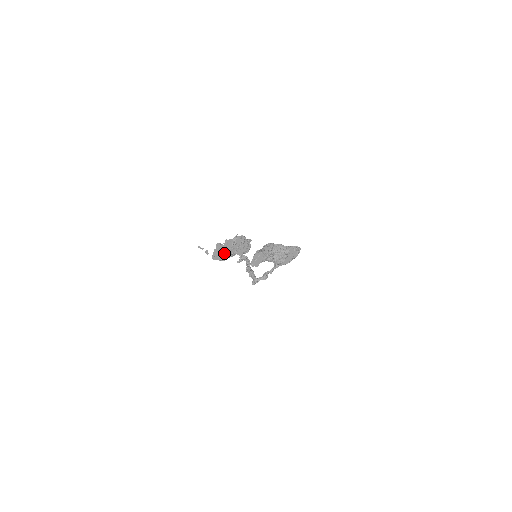
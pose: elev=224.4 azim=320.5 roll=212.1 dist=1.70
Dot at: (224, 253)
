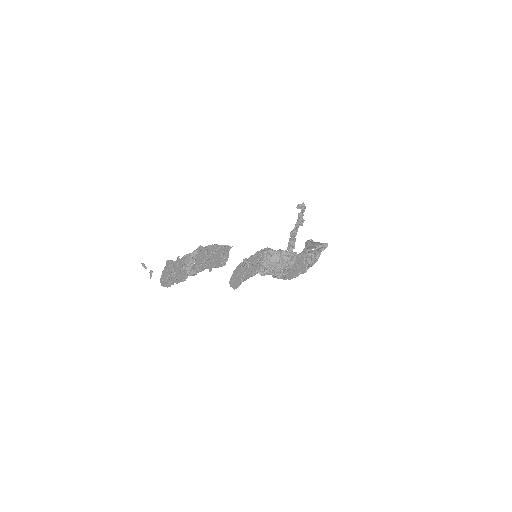
Dot at: (170, 280)
